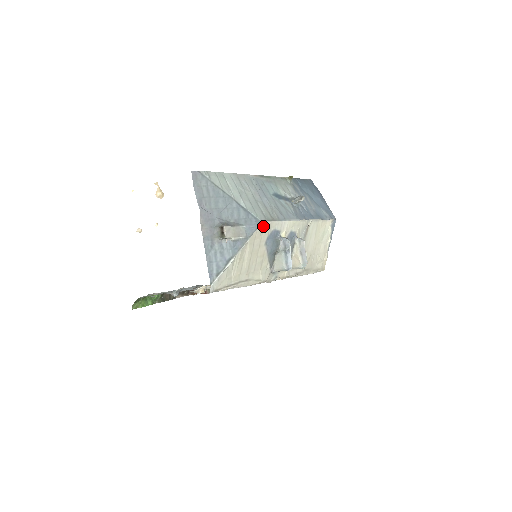
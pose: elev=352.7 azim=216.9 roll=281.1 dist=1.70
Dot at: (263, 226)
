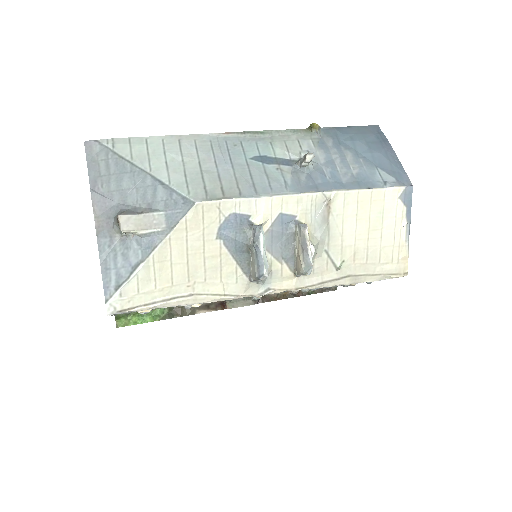
Dot at: (201, 209)
